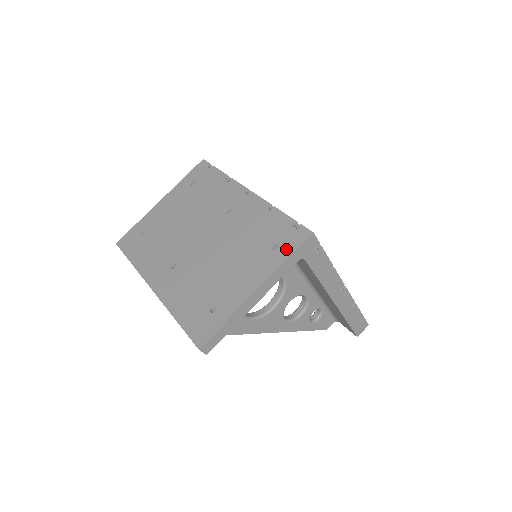
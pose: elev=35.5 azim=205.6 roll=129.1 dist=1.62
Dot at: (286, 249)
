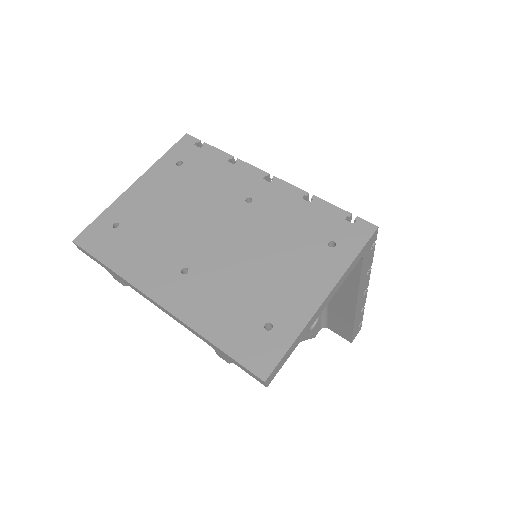
Dot at: (349, 246)
